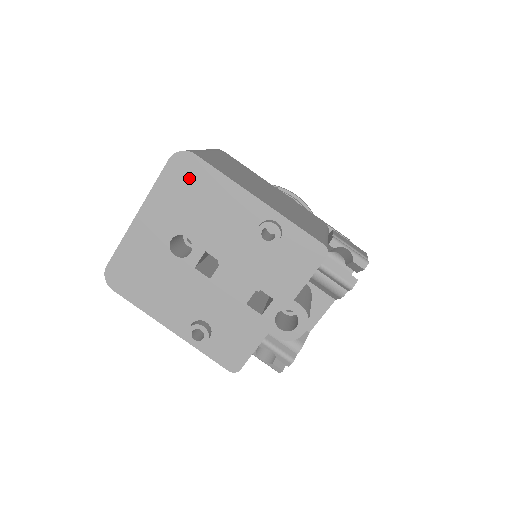
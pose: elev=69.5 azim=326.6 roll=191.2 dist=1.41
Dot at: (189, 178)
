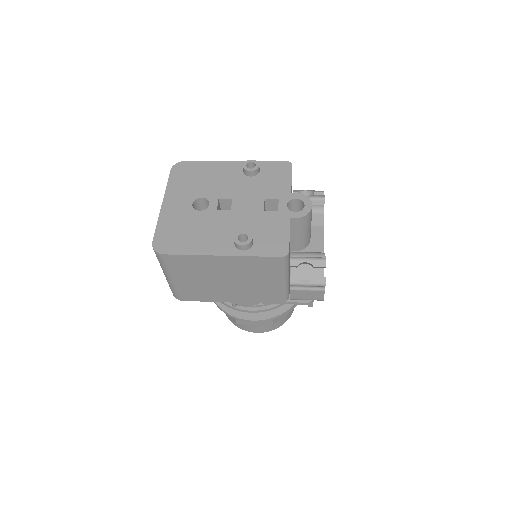
Dot at: (188, 172)
